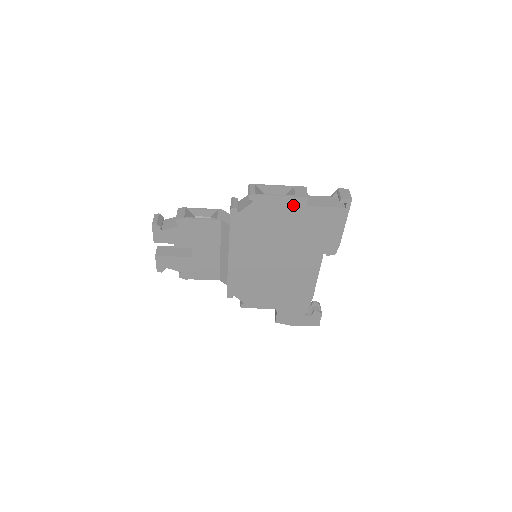
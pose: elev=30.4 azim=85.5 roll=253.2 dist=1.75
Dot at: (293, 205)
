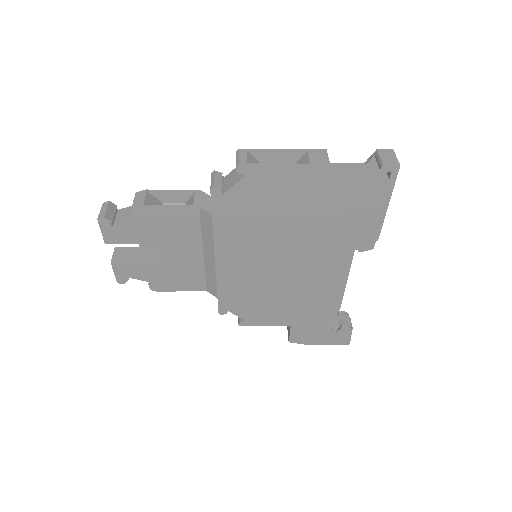
Dot at: (307, 179)
